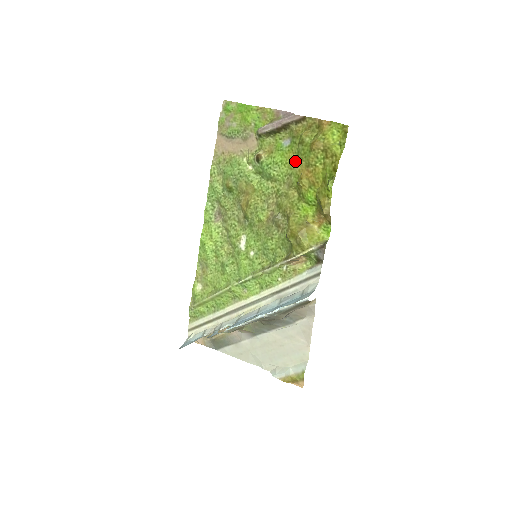
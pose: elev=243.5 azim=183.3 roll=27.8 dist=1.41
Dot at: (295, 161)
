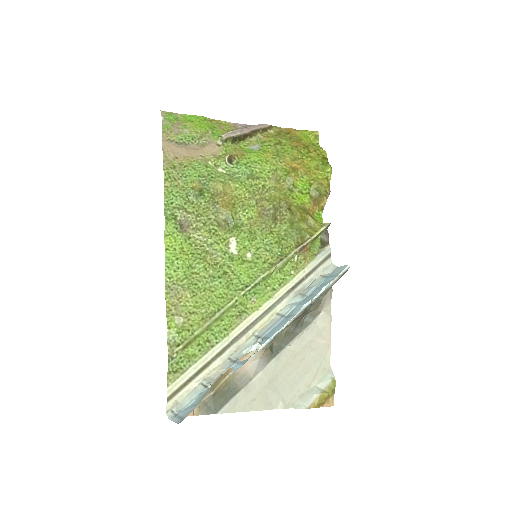
Dot at: (277, 158)
